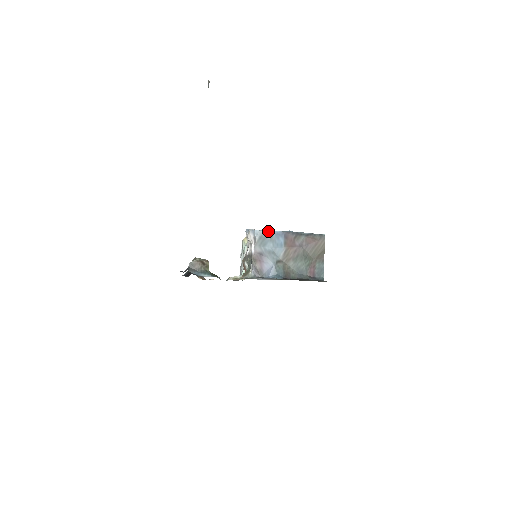
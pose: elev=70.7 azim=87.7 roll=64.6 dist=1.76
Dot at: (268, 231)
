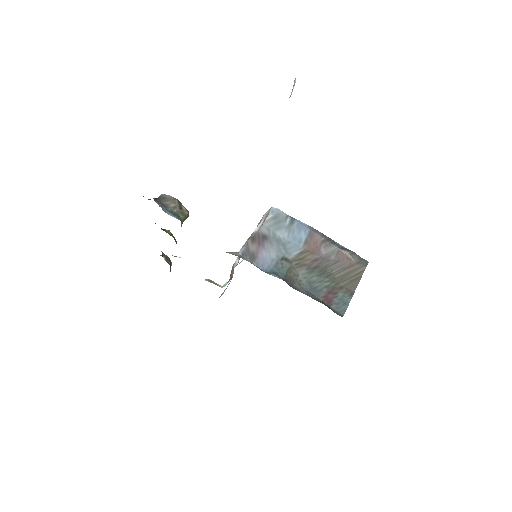
Dot at: occluded
